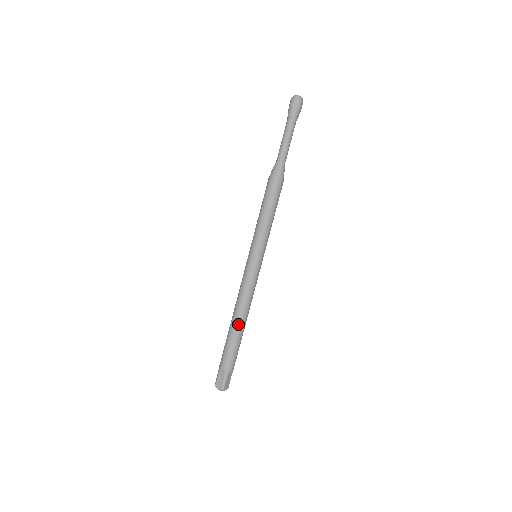
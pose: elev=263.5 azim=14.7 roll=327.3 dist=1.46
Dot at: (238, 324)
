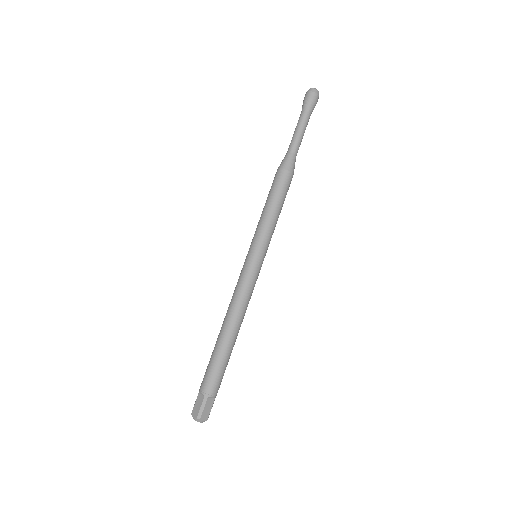
Dot at: (226, 334)
